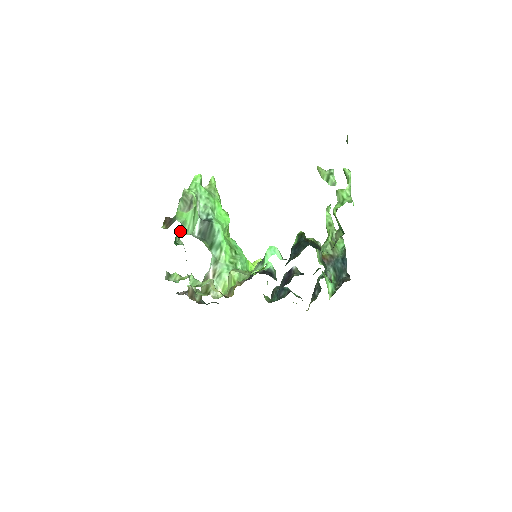
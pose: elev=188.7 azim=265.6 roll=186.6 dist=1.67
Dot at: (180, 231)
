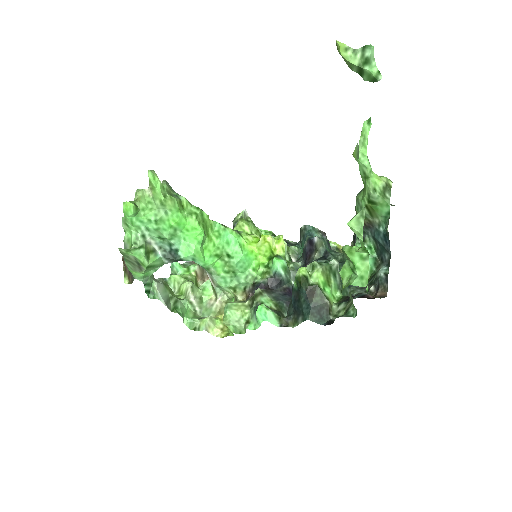
Dot at: (147, 283)
